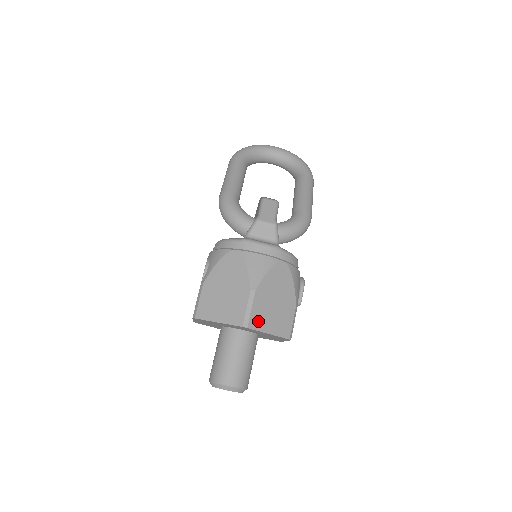
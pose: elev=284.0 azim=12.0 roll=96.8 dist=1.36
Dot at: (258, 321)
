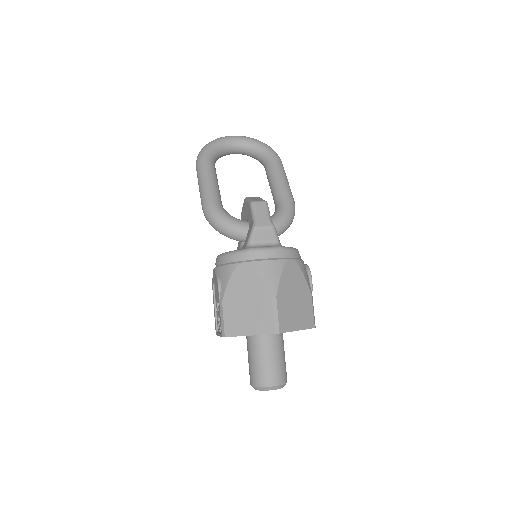
Dot at: (286, 323)
